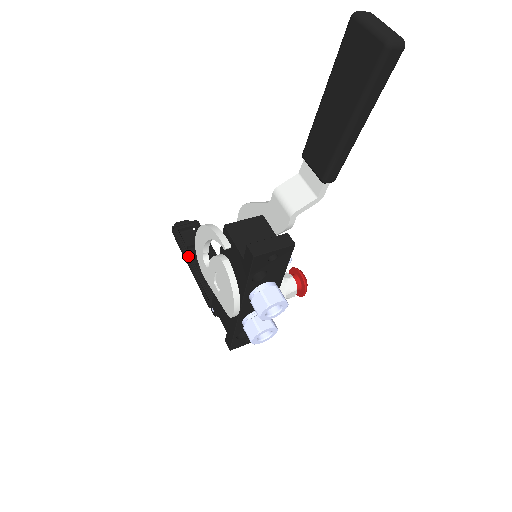
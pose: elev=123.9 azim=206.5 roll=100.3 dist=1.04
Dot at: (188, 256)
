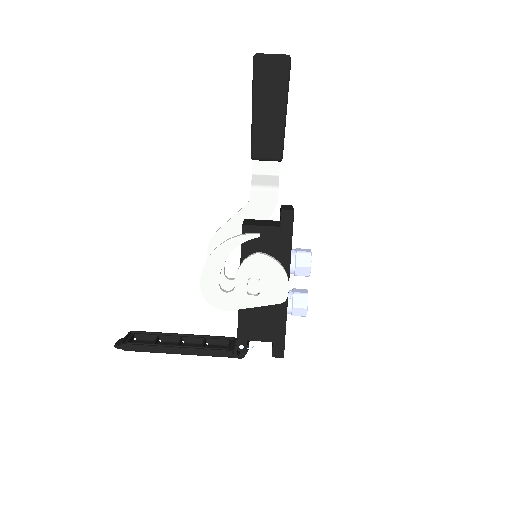
Dot at: (165, 347)
